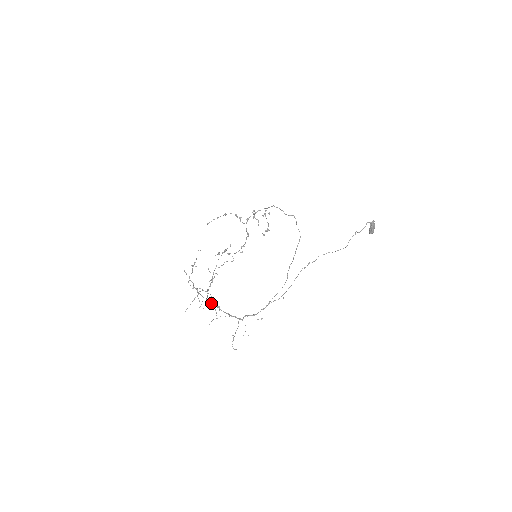
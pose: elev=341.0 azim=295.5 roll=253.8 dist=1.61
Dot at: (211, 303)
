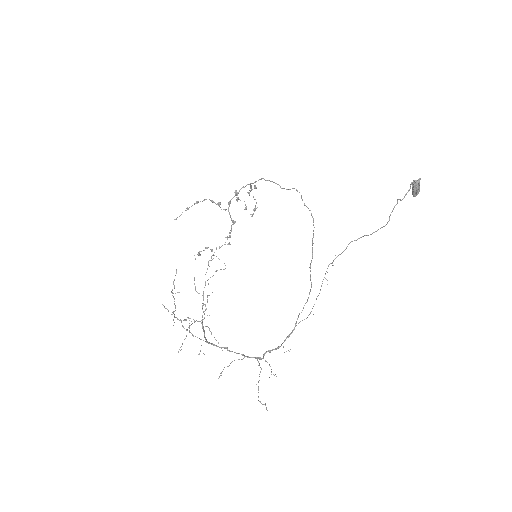
Dot at: (213, 344)
